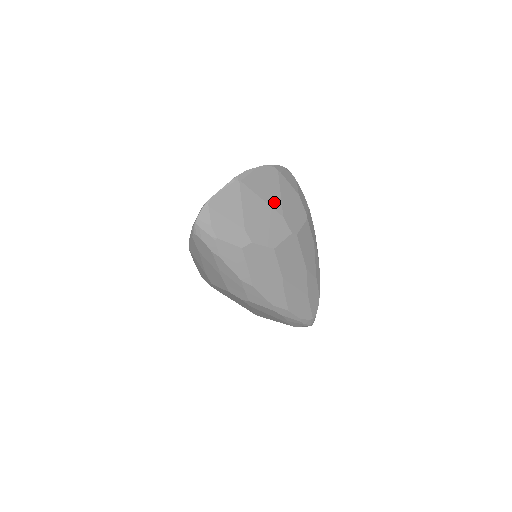
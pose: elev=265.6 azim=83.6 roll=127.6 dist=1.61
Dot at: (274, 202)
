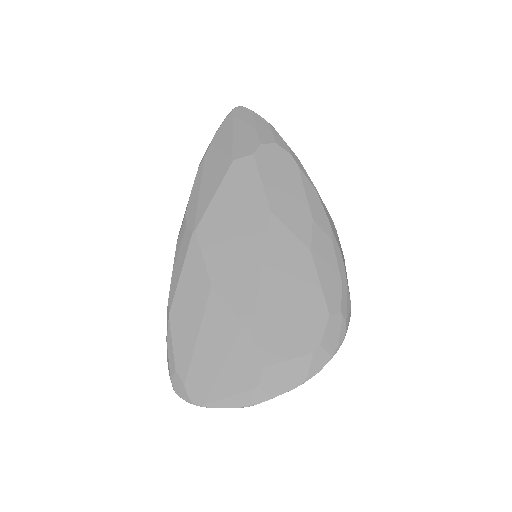
Dot at: occluded
